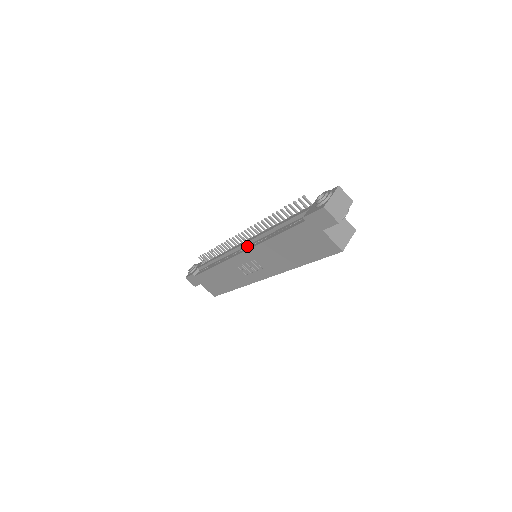
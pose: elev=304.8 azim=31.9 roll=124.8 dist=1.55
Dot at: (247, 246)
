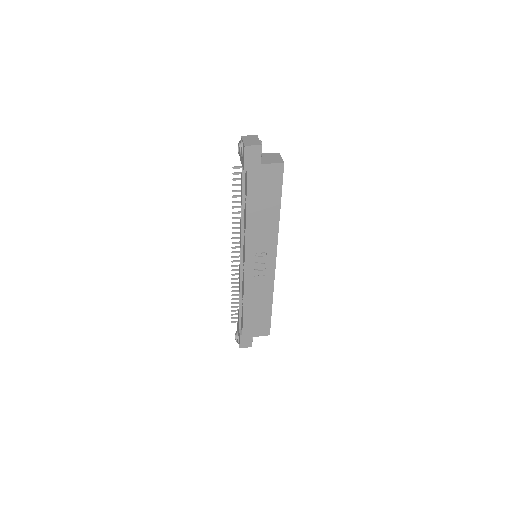
Dot at: (243, 252)
